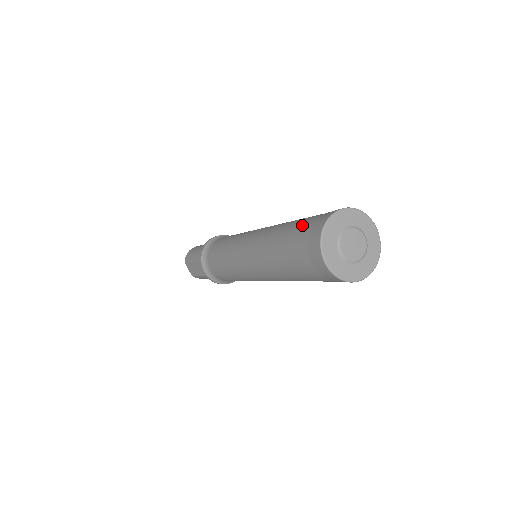
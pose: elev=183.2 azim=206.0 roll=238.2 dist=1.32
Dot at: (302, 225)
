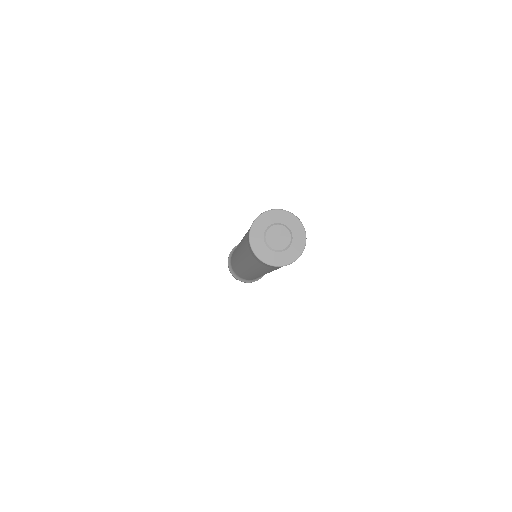
Dot at: occluded
